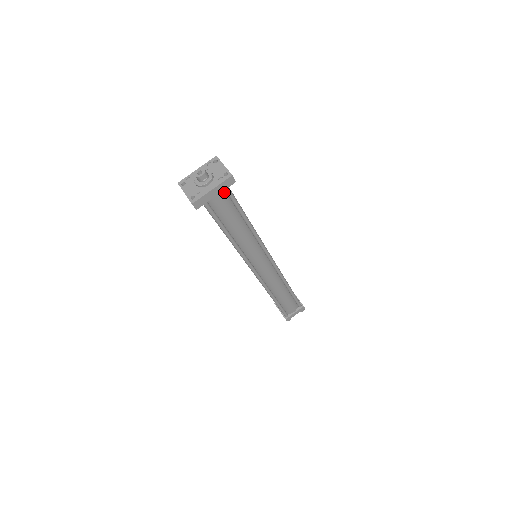
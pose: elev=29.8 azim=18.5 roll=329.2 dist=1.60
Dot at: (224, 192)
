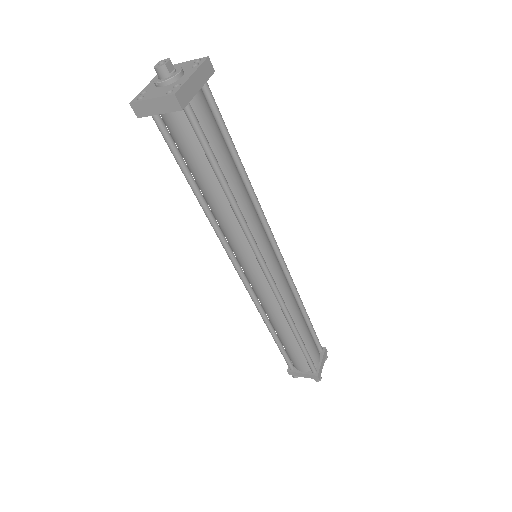
Dot at: (203, 95)
